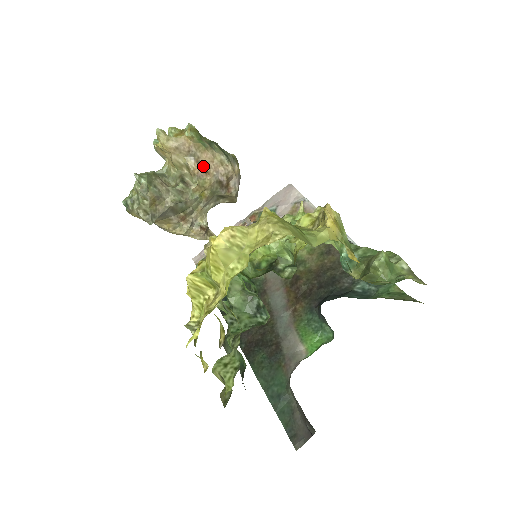
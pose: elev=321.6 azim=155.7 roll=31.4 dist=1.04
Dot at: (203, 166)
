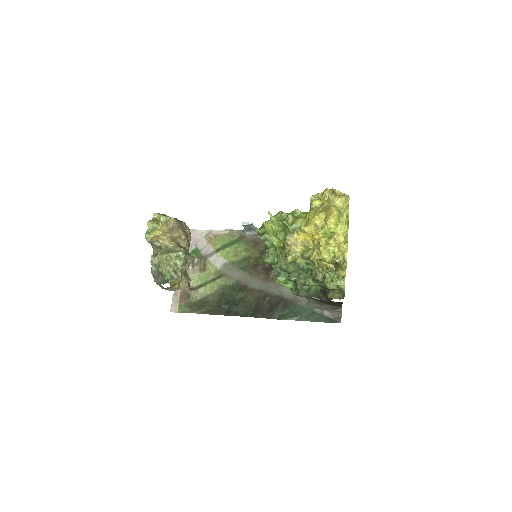
Dot at: (184, 232)
